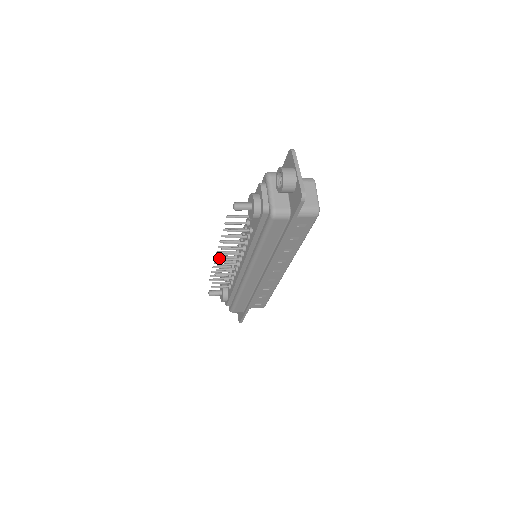
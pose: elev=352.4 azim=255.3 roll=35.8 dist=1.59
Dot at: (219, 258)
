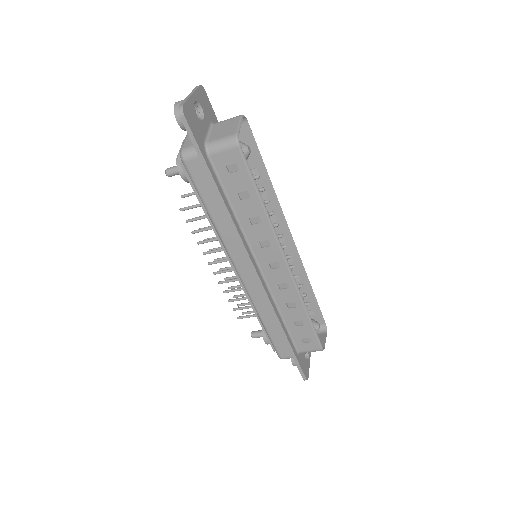
Dot at: (223, 269)
